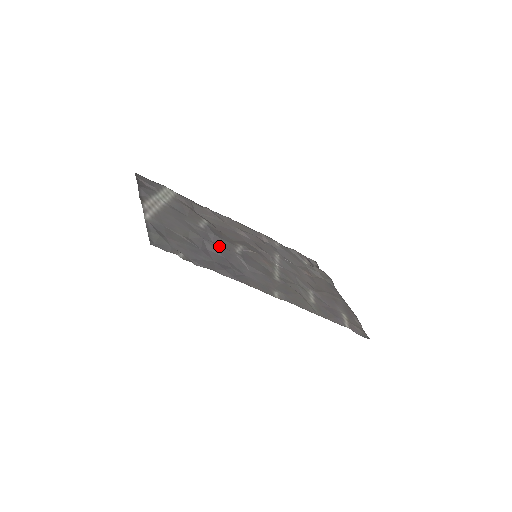
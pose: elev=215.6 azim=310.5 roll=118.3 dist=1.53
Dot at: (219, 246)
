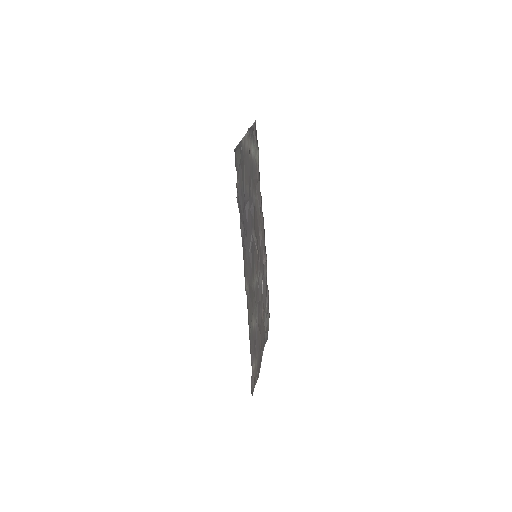
Dot at: (250, 217)
